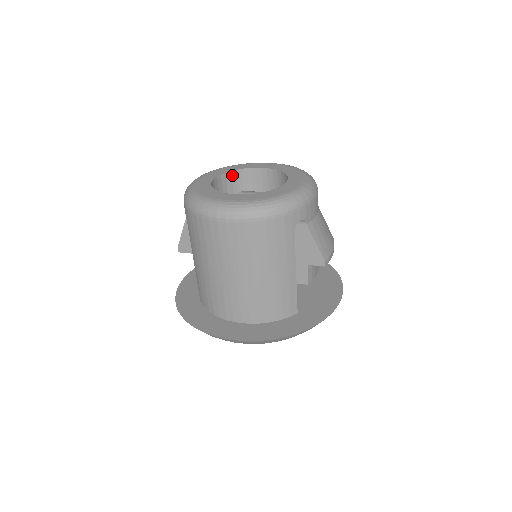
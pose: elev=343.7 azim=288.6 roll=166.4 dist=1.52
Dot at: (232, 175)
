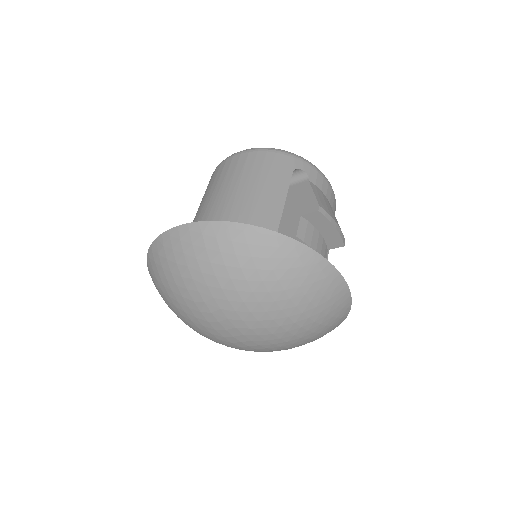
Dot at: occluded
